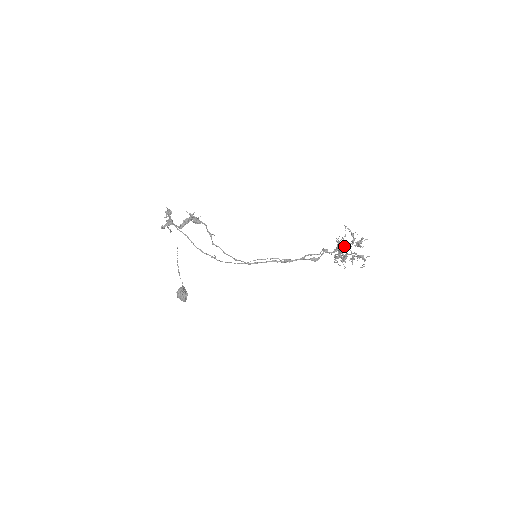
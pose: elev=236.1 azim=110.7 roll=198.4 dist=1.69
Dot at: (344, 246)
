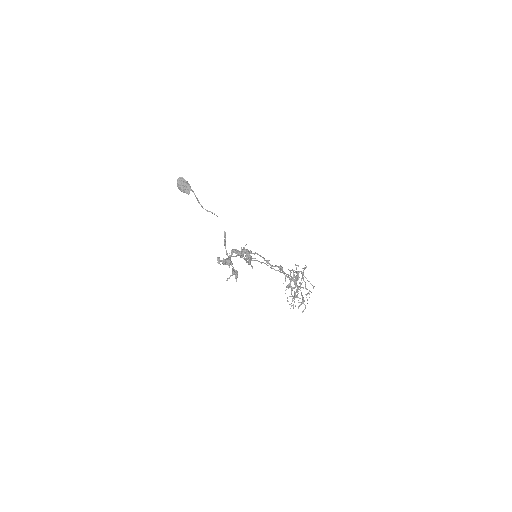
Dot at: occluded
